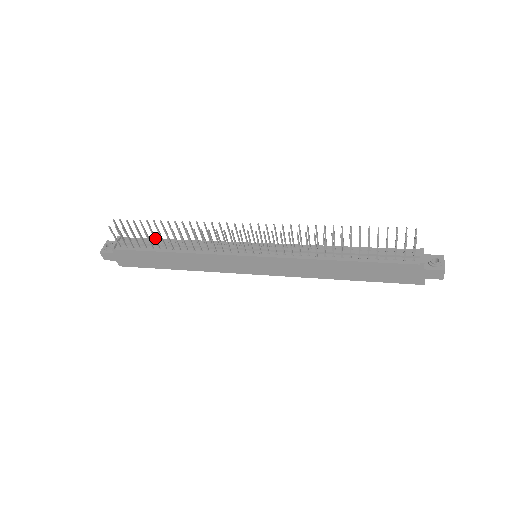
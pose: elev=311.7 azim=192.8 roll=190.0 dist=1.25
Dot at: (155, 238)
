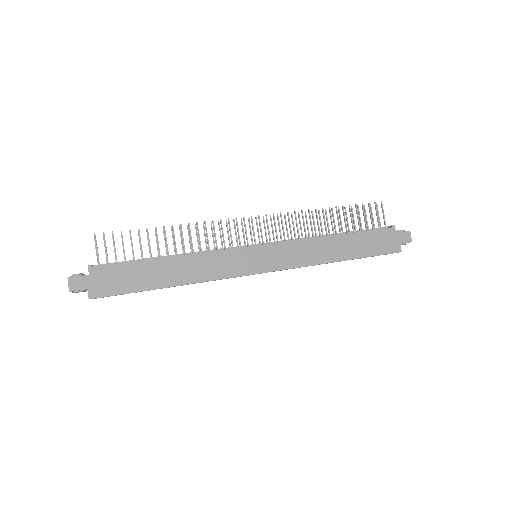
Dot at: occluded
